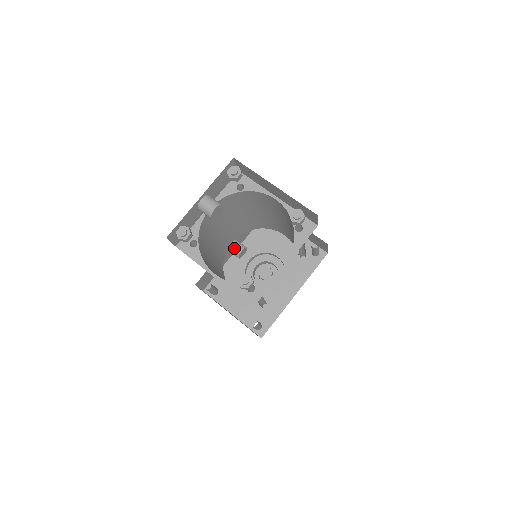
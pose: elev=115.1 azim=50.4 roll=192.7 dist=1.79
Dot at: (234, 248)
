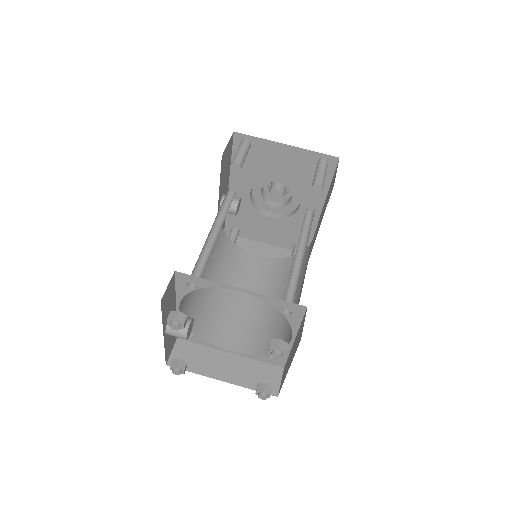
Dot at: occluded
